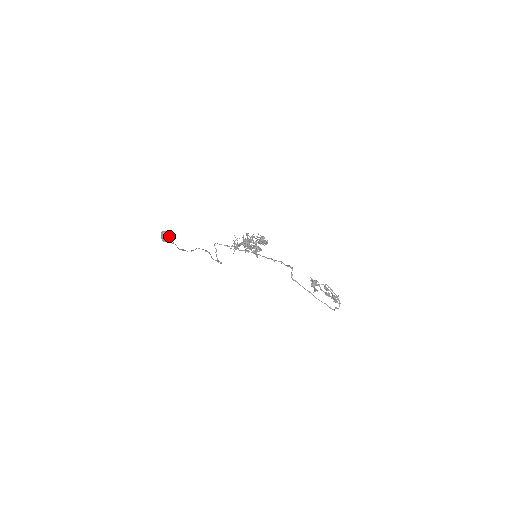
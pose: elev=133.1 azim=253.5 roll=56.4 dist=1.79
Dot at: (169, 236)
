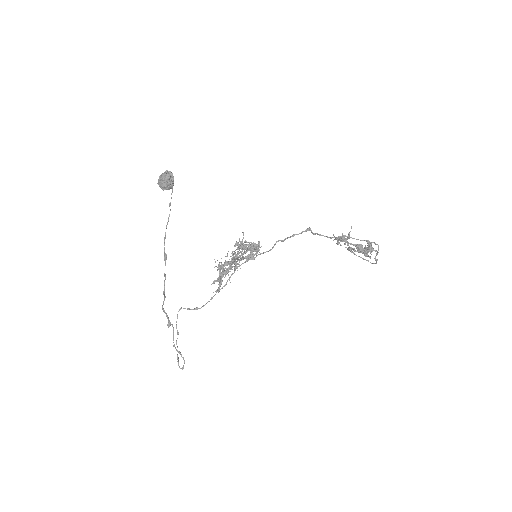
Dot at: (171, 178)
